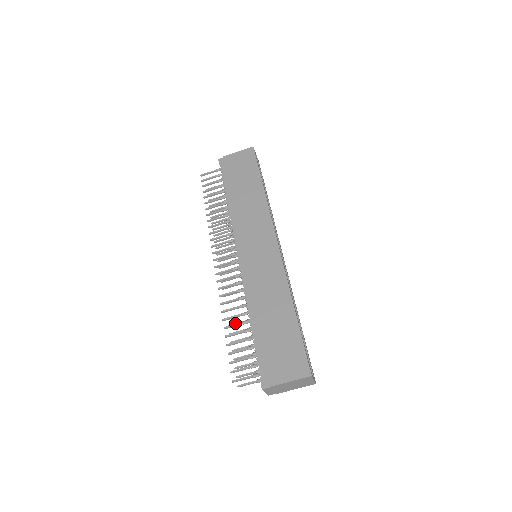
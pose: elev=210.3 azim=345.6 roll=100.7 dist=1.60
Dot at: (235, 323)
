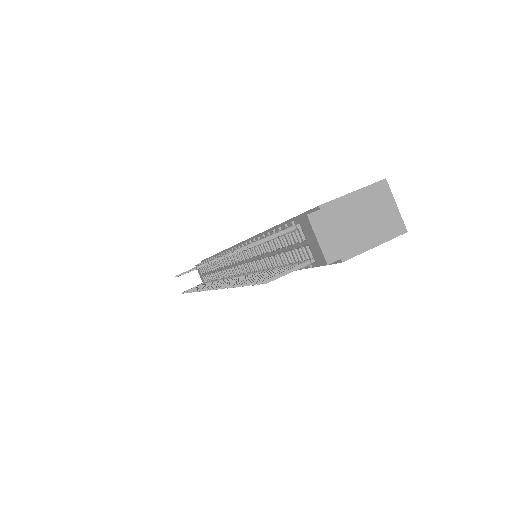
Dot at: occluded
